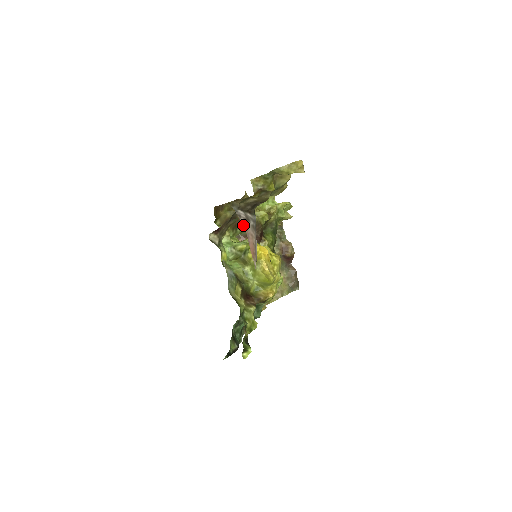
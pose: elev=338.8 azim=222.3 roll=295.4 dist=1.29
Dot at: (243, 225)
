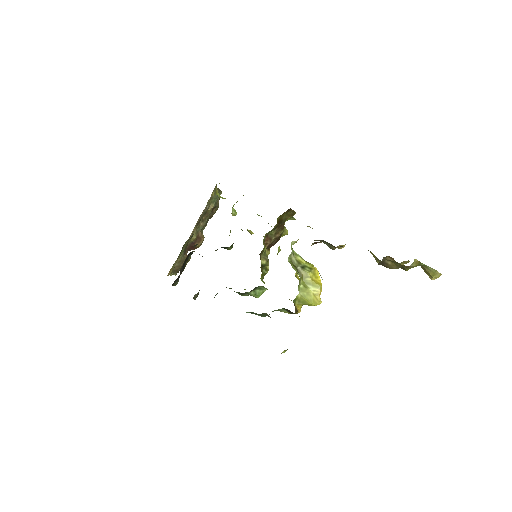
Dot at: (277, 230)
